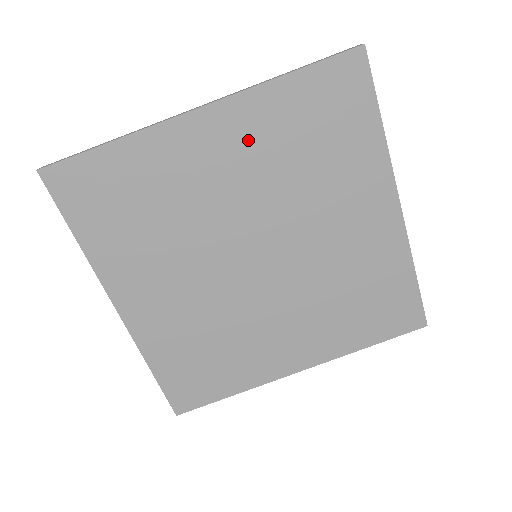
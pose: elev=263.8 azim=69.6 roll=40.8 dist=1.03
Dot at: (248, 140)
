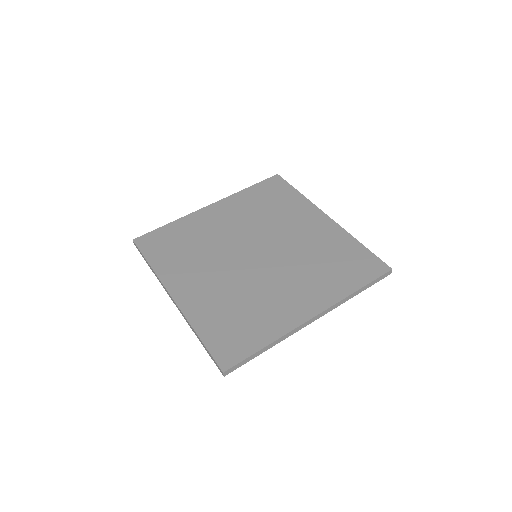
Dot at: (236, 210)
